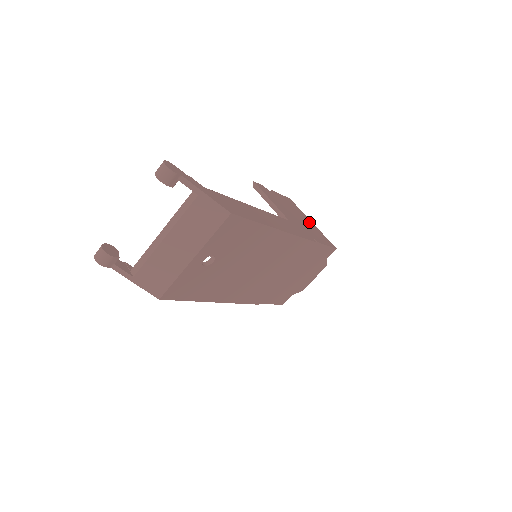
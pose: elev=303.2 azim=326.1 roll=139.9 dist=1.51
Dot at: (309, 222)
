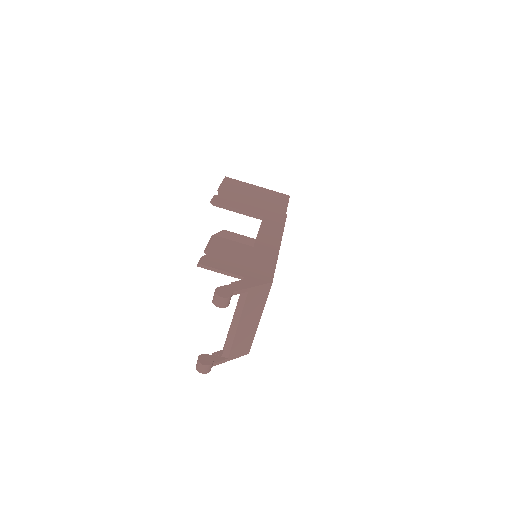
Dot at: (258, 190)
